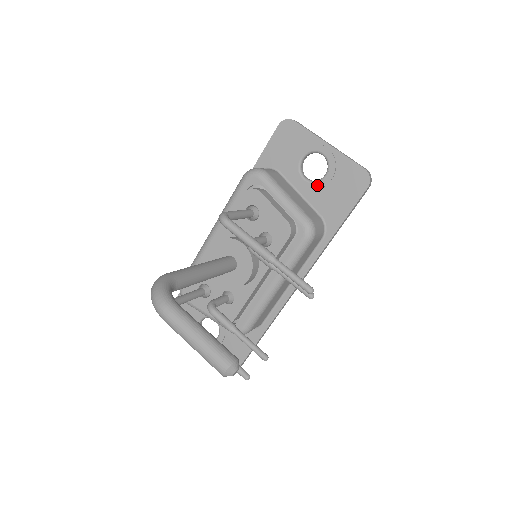
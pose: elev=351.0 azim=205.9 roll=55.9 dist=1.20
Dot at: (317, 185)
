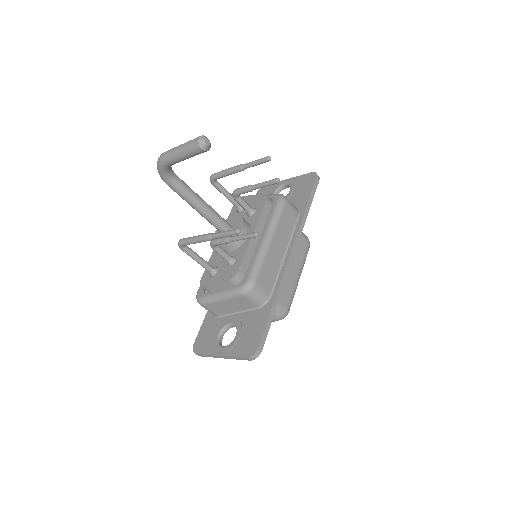
Dot at: occluded
